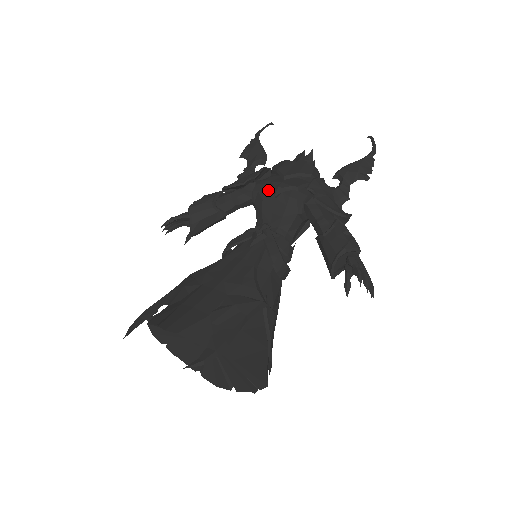
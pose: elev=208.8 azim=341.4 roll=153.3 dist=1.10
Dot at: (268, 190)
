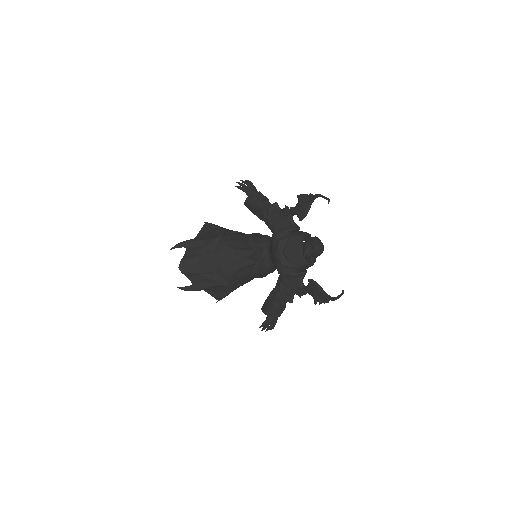
Dot at: (274, 247)
